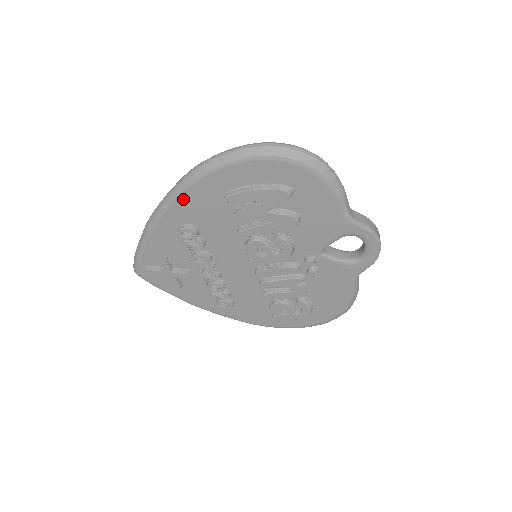
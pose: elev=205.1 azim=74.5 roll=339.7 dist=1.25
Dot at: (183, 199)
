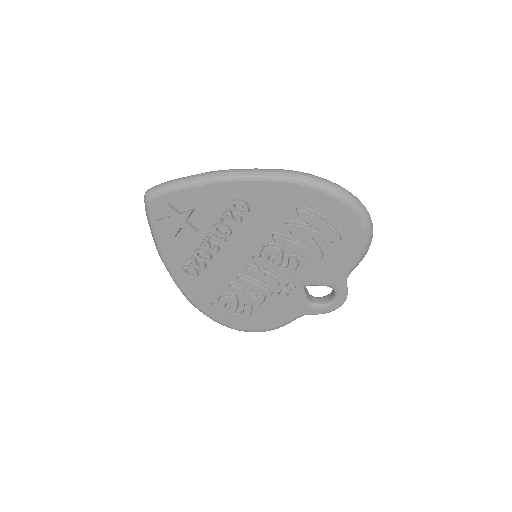
Dot at: (268, 185)
